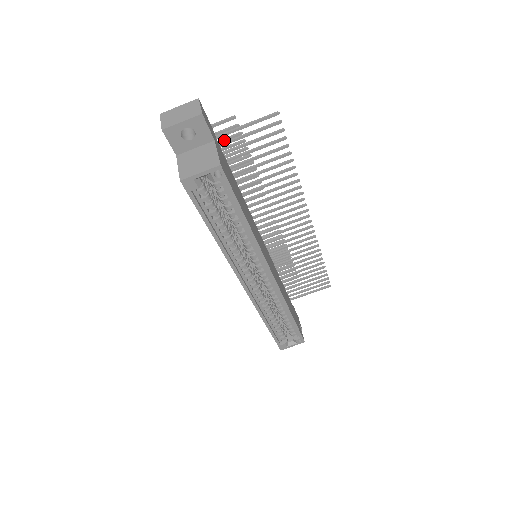
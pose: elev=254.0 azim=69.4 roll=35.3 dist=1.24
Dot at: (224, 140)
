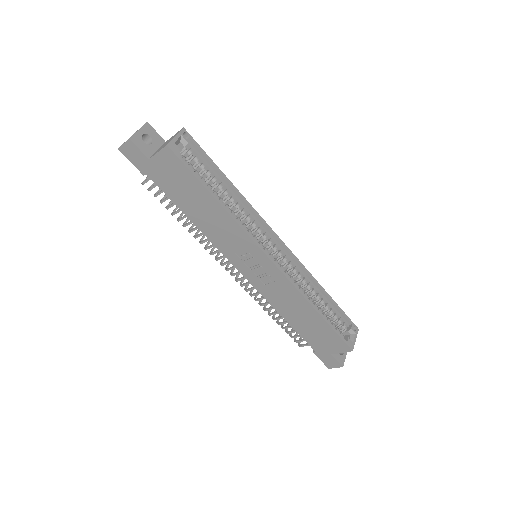
Dot at: occluded
